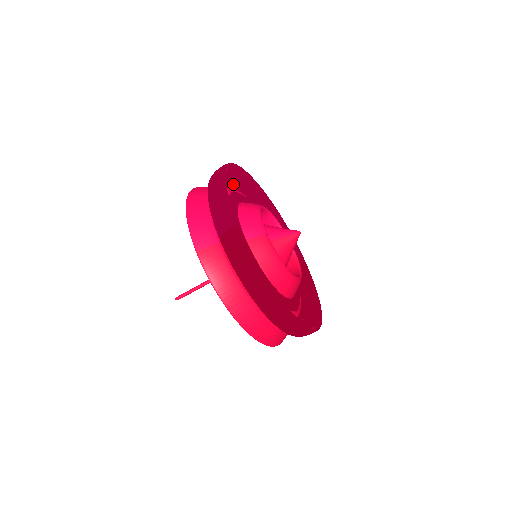
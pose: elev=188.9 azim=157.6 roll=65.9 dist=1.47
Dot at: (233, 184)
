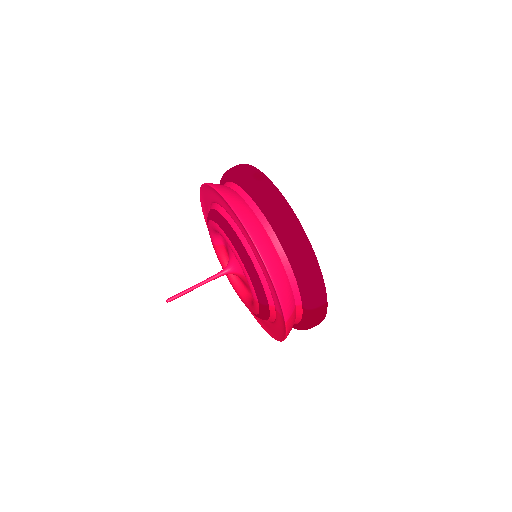
Dot at: occluded
